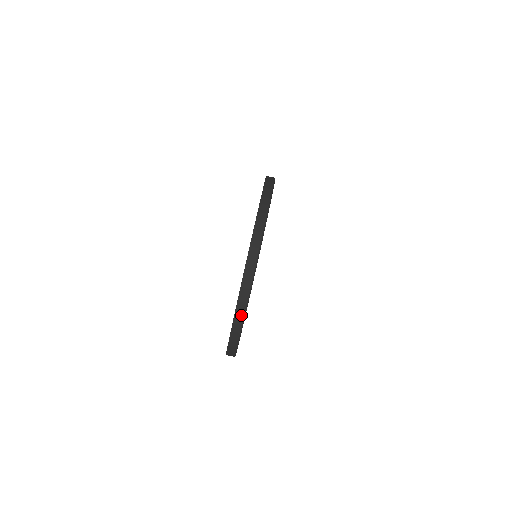
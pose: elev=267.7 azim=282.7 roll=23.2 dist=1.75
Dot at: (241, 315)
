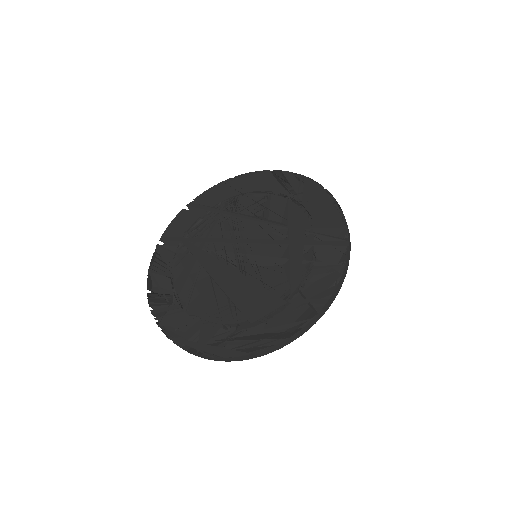
Dot at: occluded
